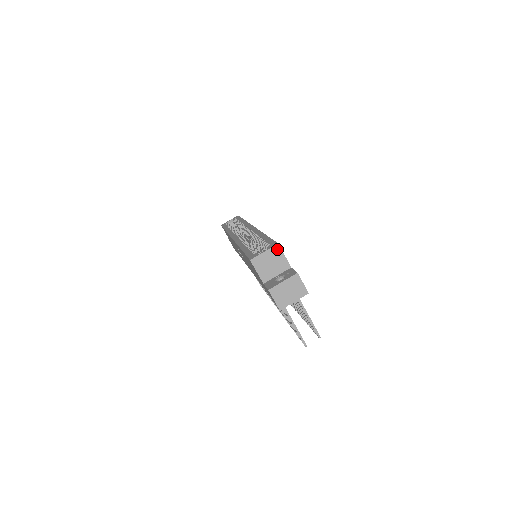
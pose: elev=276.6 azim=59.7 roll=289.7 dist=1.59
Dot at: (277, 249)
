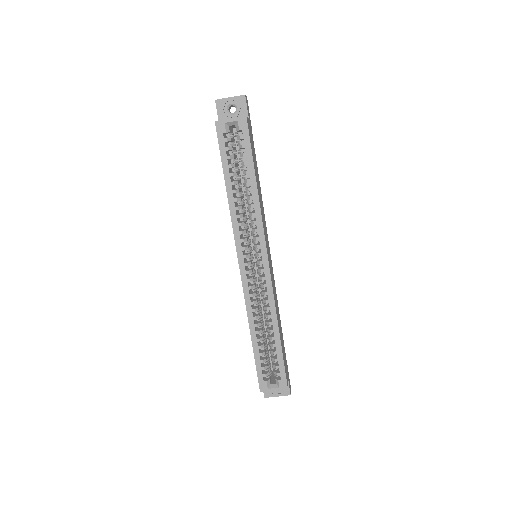
Dot at: (285, 387)
